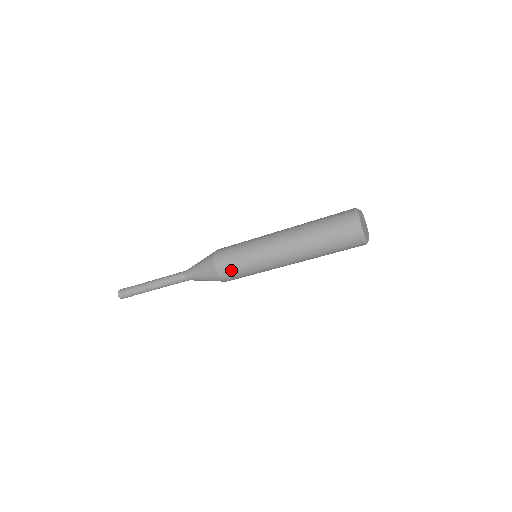
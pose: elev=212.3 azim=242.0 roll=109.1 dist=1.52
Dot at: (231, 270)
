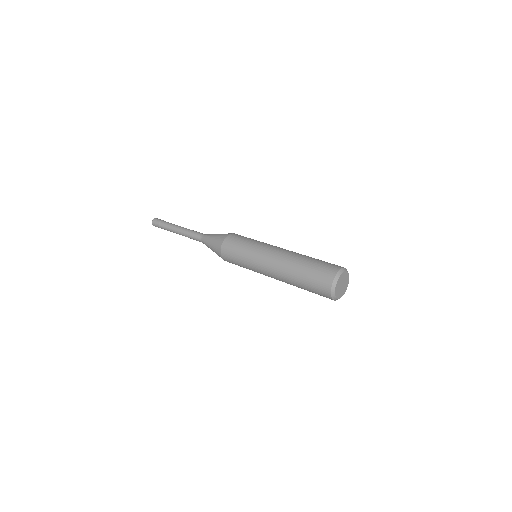
Dot at: occluded
